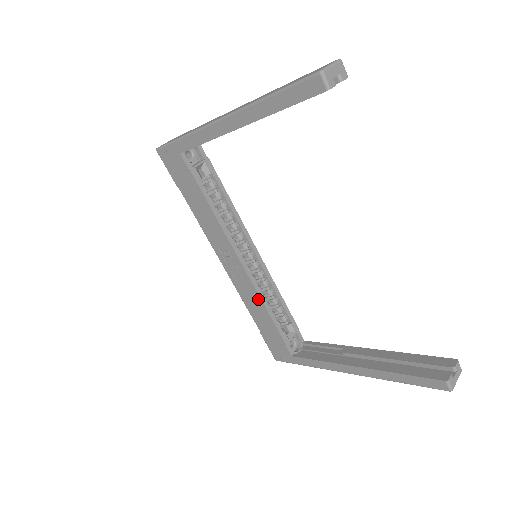
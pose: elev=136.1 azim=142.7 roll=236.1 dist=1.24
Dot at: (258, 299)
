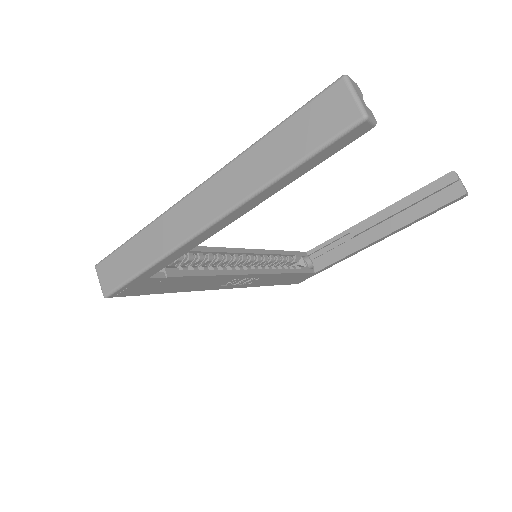
Dot at: (276, 276)
